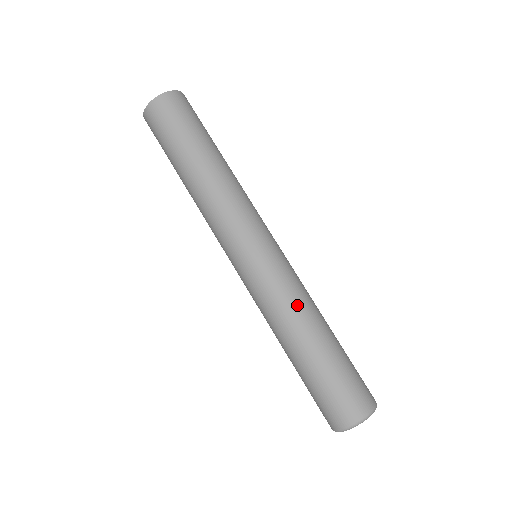
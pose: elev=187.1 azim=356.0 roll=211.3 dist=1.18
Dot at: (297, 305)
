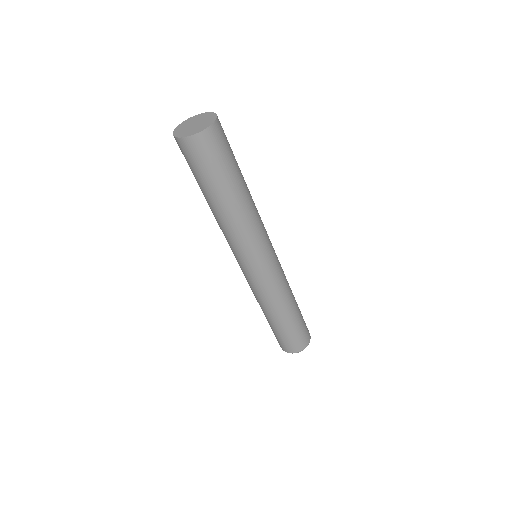
Dot at: (288, 290)
